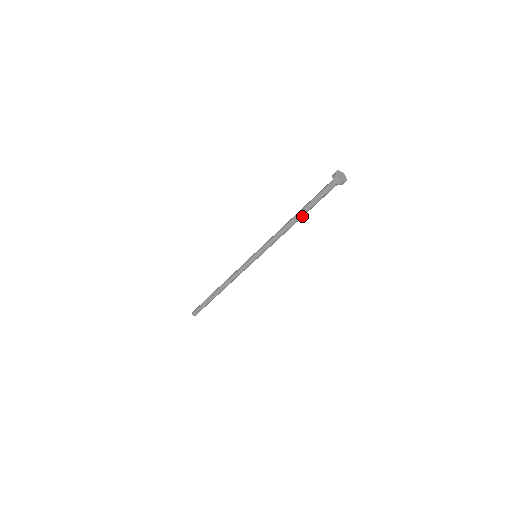
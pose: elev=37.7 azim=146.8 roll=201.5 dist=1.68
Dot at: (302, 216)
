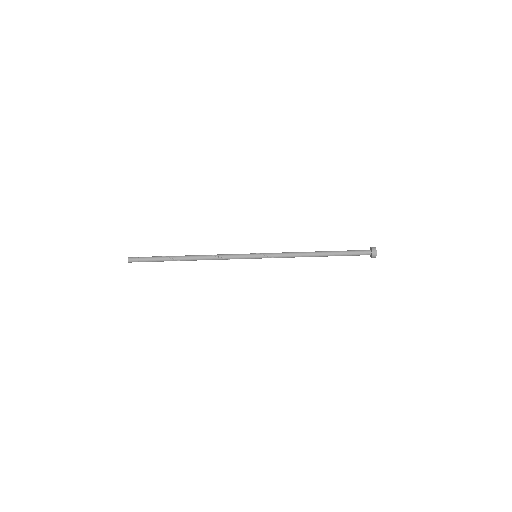
Dot at: (325, 256)
